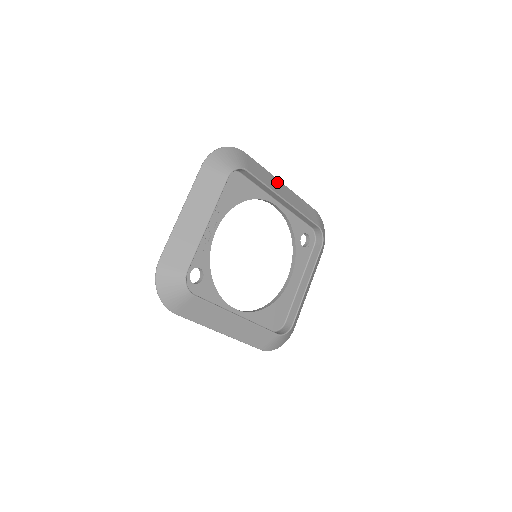
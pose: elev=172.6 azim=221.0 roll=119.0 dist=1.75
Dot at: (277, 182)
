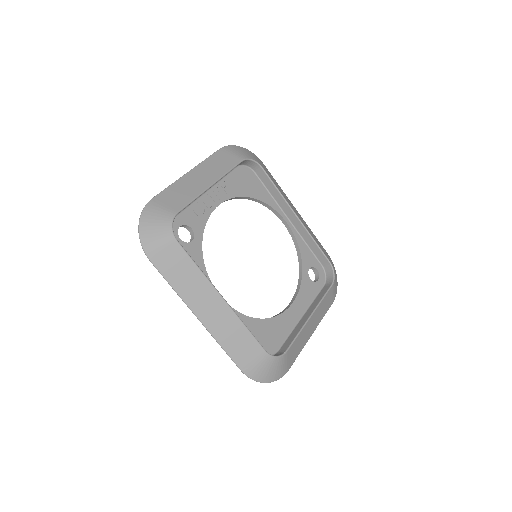
Dot at: (291, 203)
